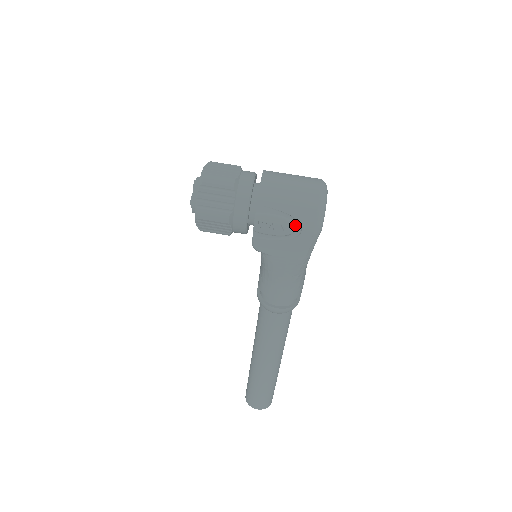
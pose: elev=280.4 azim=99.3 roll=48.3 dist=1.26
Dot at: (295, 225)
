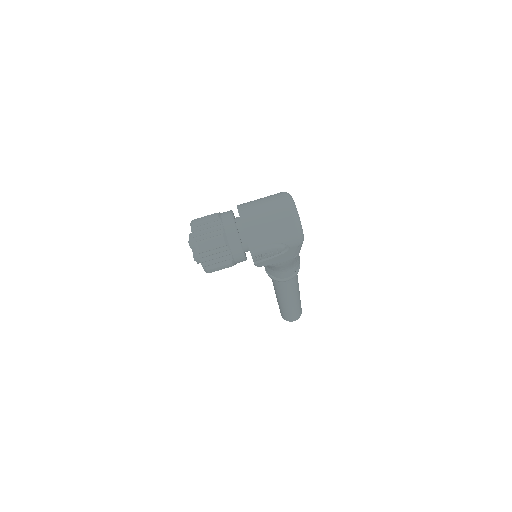
Dot at: (283, 246)
